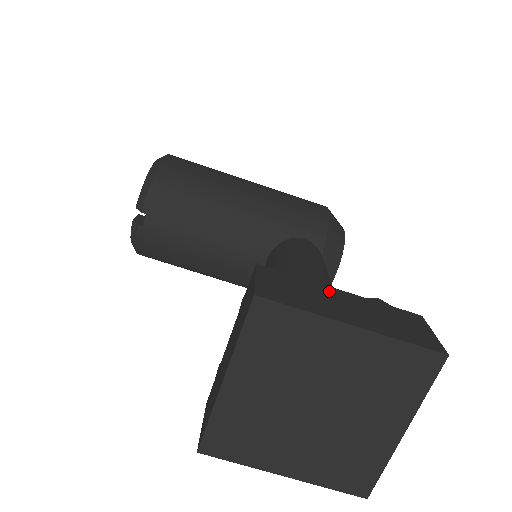
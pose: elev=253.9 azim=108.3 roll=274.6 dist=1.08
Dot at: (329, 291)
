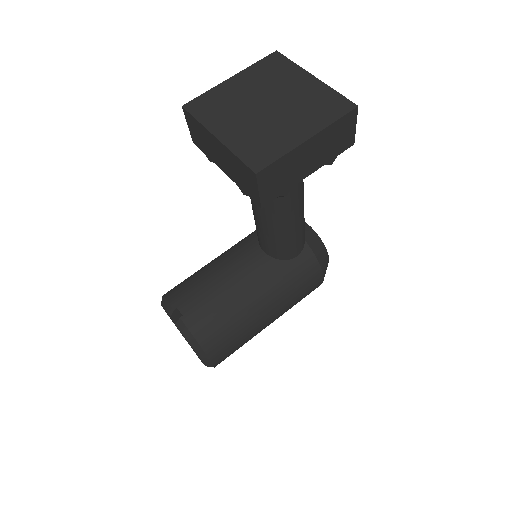
Dot at: occluded
